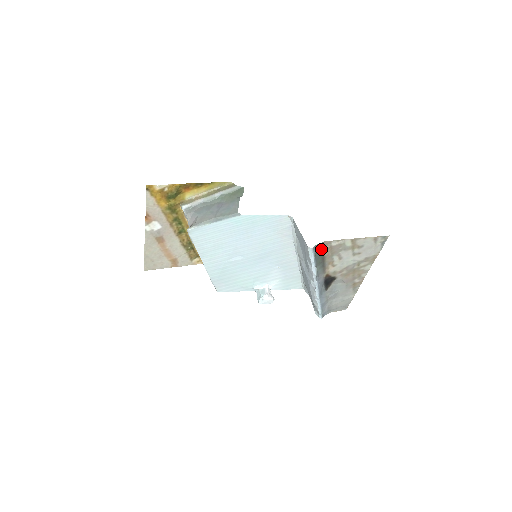
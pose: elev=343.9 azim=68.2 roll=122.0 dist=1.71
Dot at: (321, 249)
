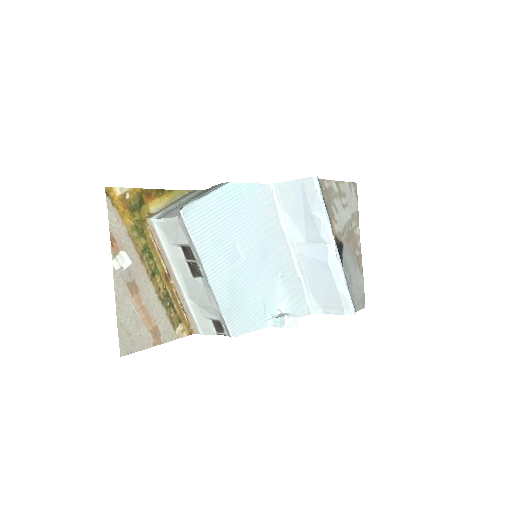
Dot at: occluded
